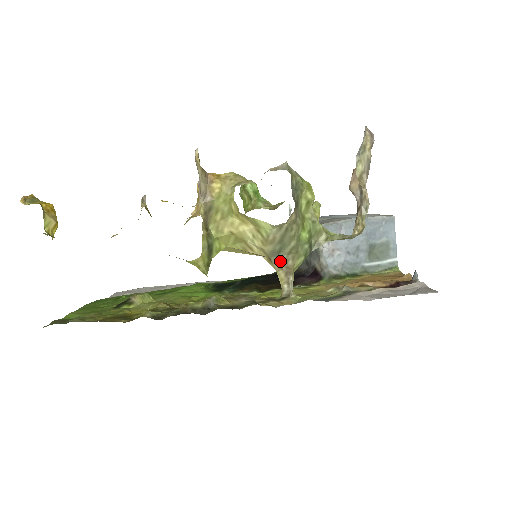
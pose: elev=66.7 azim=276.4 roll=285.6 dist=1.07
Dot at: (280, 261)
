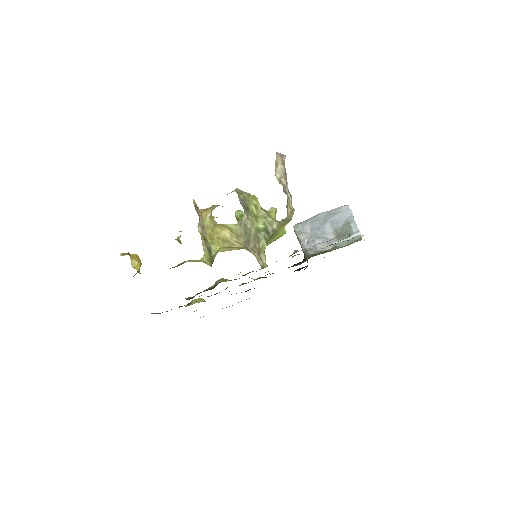
Dot at: (252, 247)
